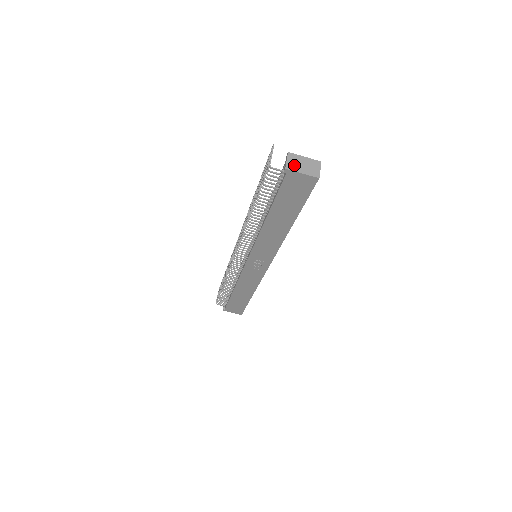
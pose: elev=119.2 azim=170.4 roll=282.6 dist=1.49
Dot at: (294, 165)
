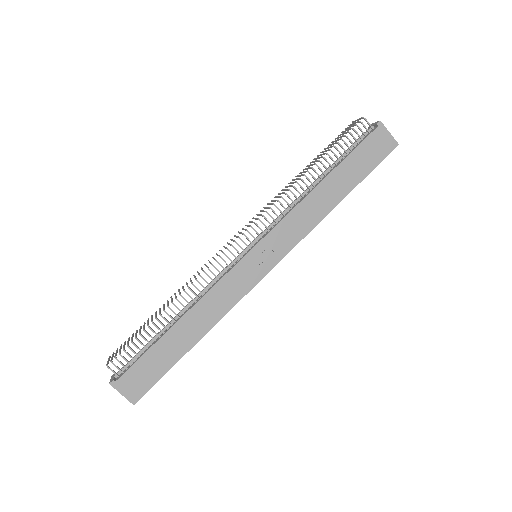
Dot at: (382, 127)
